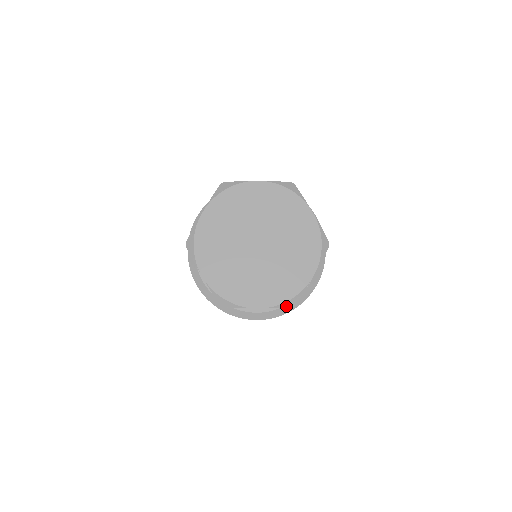
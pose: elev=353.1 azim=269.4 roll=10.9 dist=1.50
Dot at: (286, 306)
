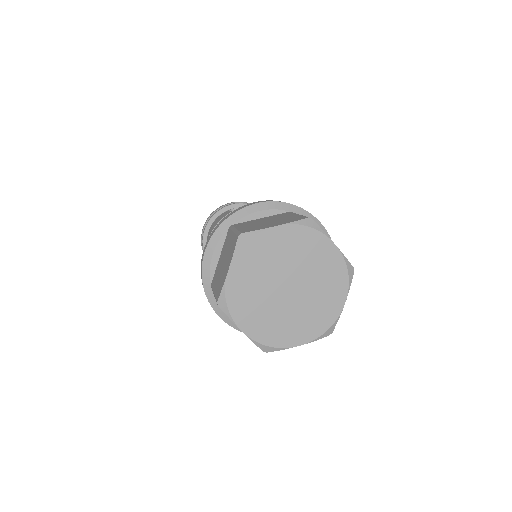
Dot at: (324, 336)
